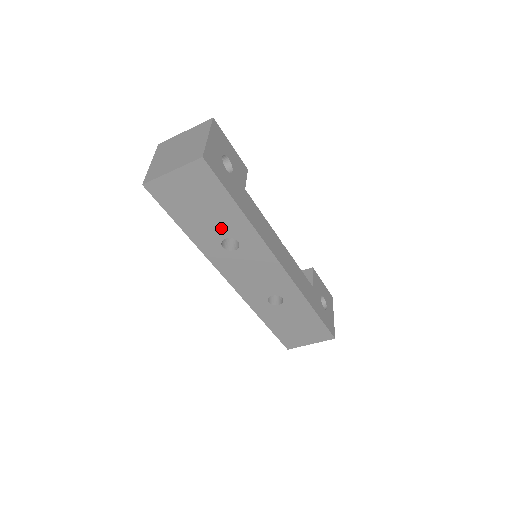
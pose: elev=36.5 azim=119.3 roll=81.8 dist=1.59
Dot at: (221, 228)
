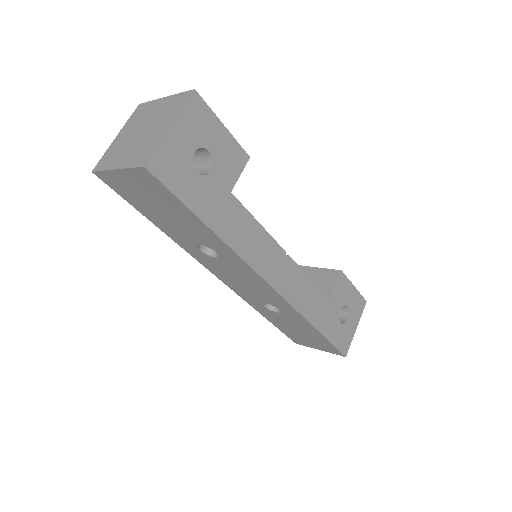
Dot at: (193, 235)
